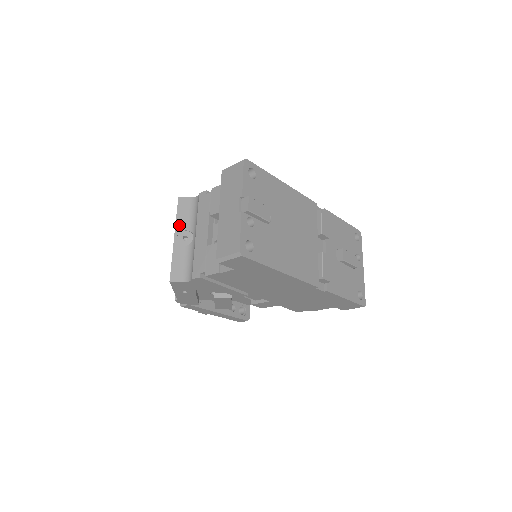
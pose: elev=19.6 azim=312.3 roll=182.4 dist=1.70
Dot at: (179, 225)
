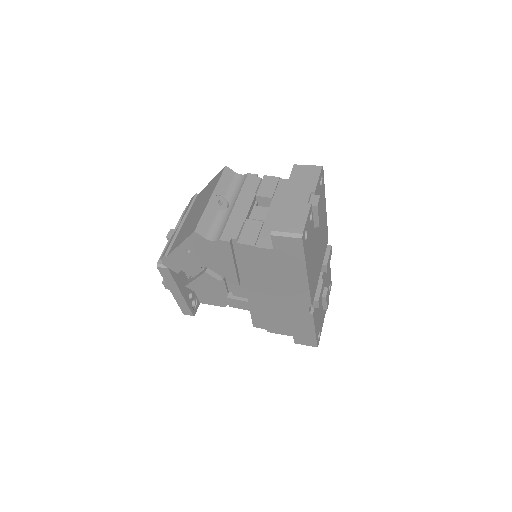
Dot at: (219, 189)
